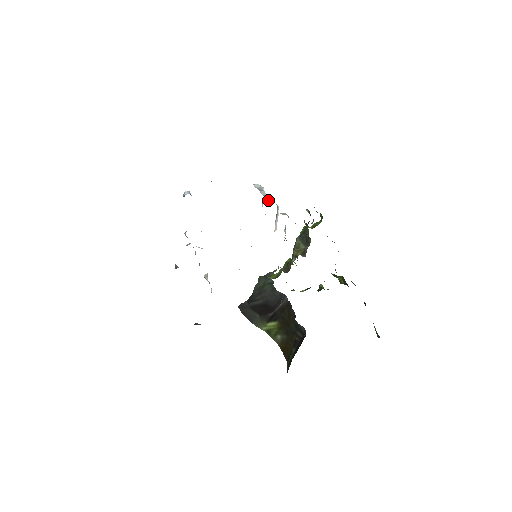
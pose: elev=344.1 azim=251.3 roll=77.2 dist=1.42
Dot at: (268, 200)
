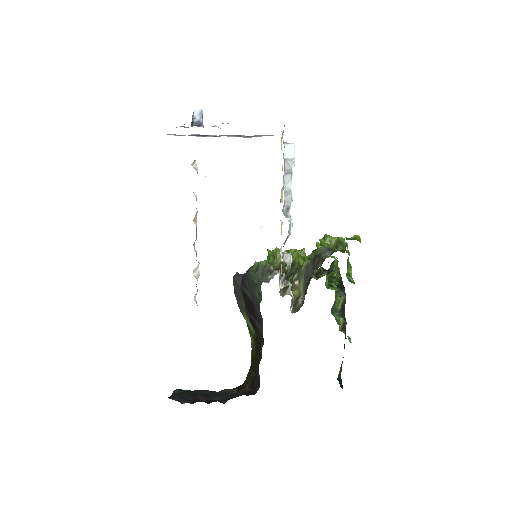
Dot at: (285, 208)
